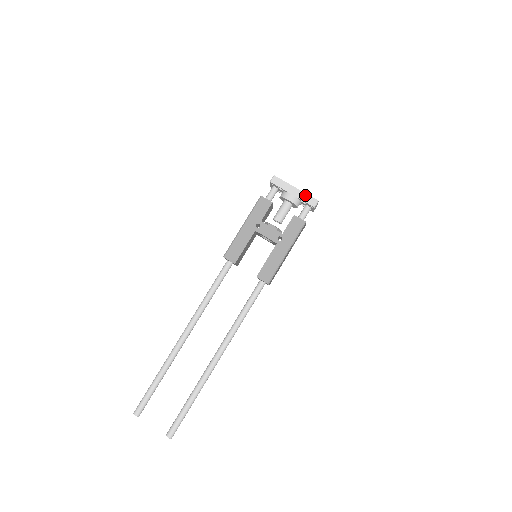
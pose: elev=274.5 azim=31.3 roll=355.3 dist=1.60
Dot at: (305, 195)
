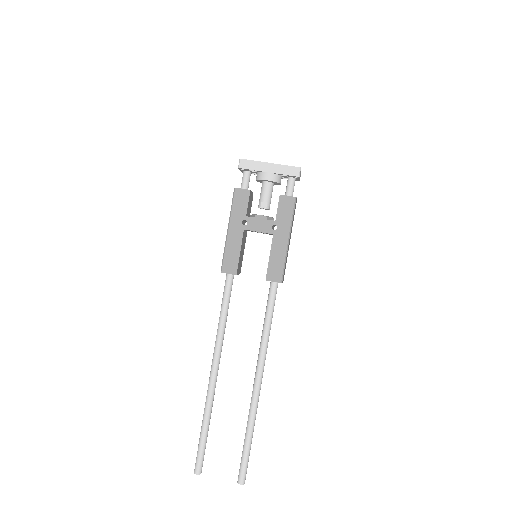
Dot at: (283, 167)
